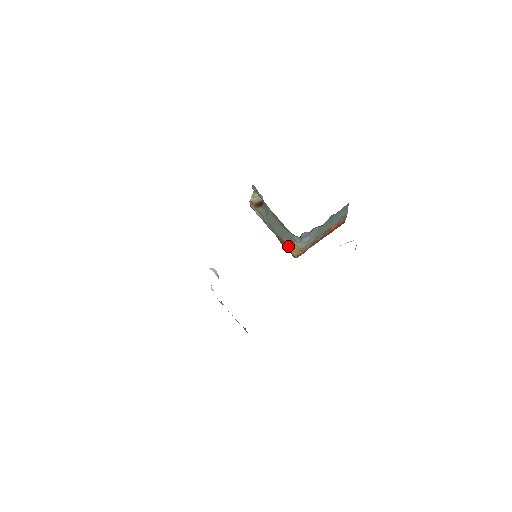
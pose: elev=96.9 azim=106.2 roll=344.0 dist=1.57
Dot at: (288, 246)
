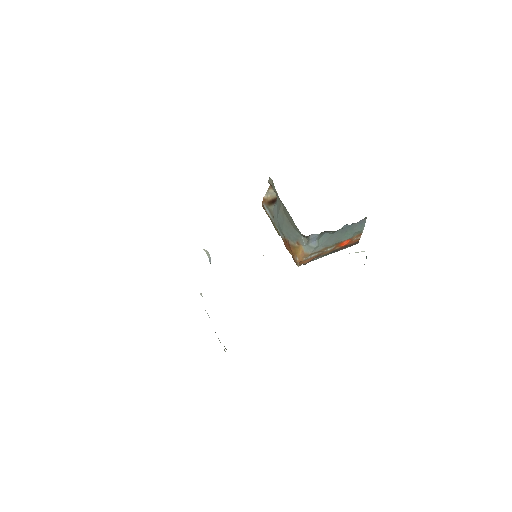
Dot at: (292, 249)
